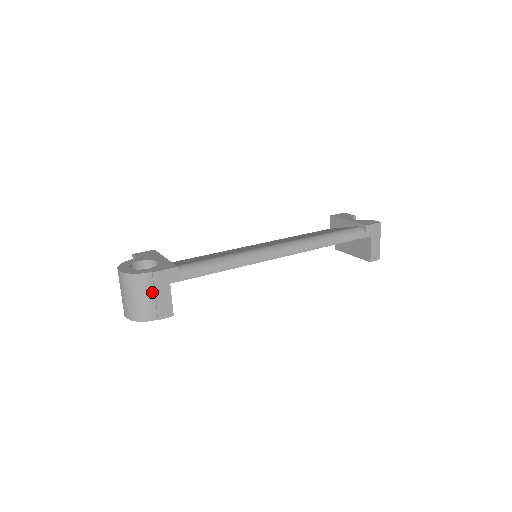
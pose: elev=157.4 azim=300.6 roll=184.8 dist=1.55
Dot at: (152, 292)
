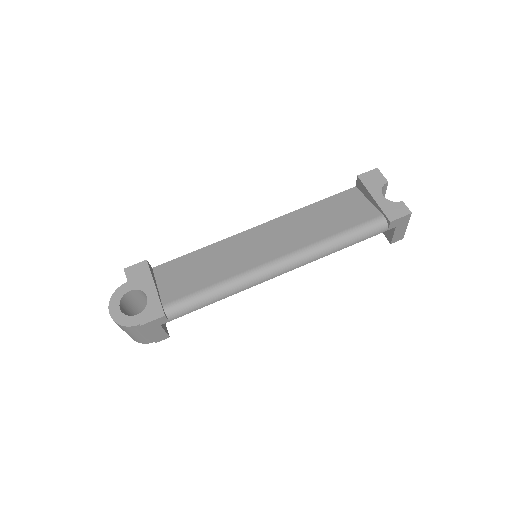
Dot at: (144, 332)
